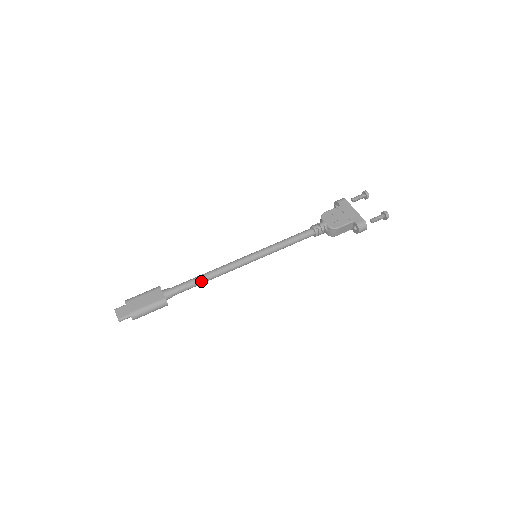
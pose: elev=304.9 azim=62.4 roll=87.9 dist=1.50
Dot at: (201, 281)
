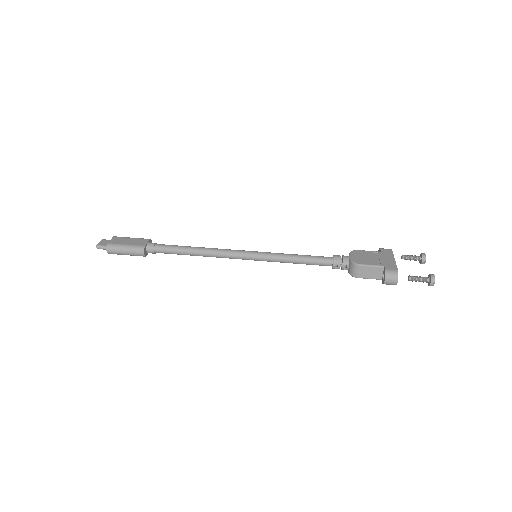
Dot at: (187, 250)
